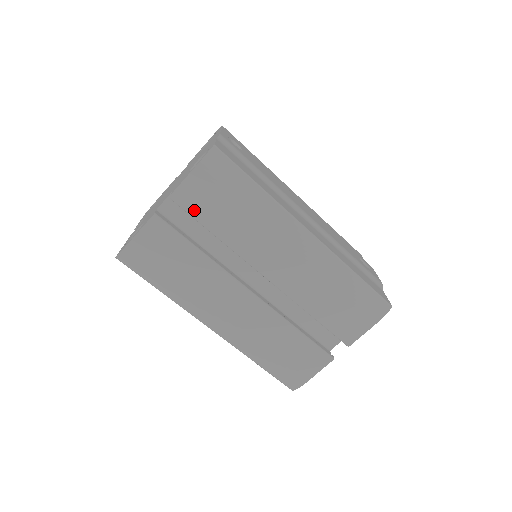
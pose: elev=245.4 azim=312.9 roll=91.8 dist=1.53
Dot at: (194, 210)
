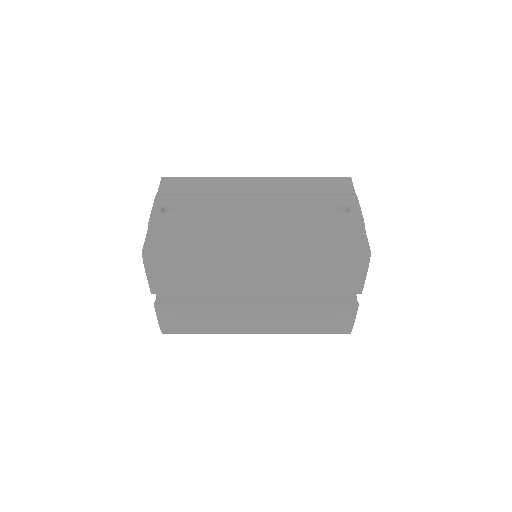
Dot at: (172, 290)
